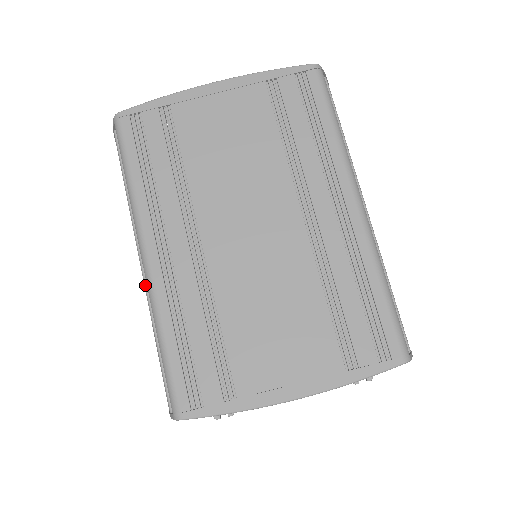
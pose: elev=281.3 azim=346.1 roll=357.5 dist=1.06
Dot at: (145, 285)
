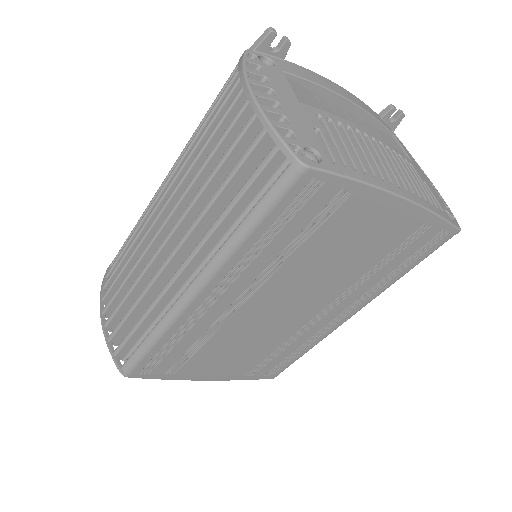
Dot at: (168, 289)
